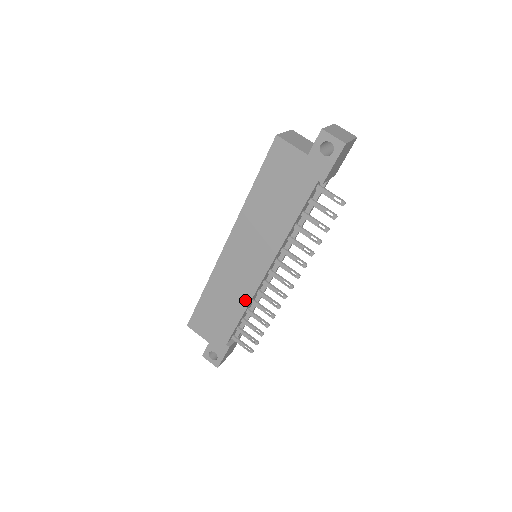
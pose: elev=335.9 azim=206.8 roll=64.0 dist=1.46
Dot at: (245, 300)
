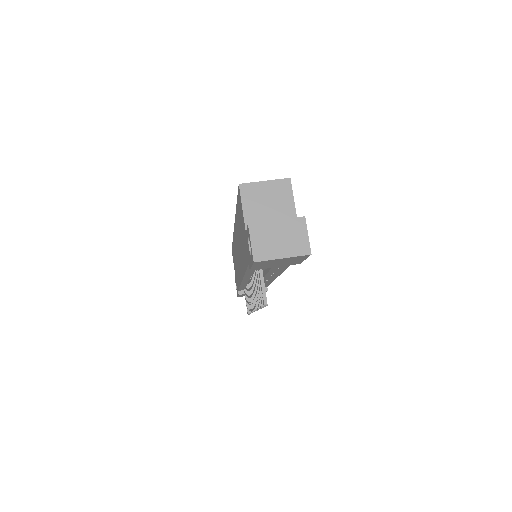
Dot at: (239, 280)
